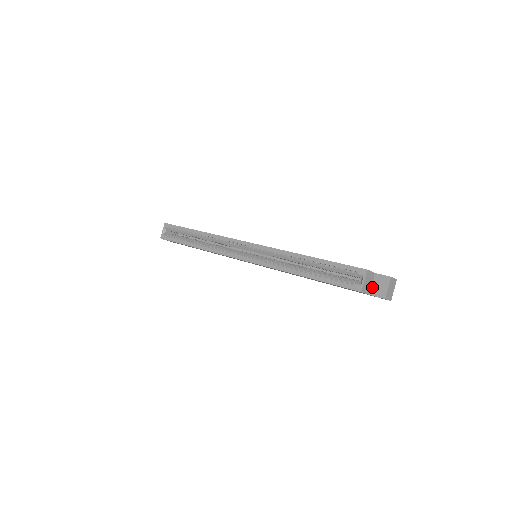
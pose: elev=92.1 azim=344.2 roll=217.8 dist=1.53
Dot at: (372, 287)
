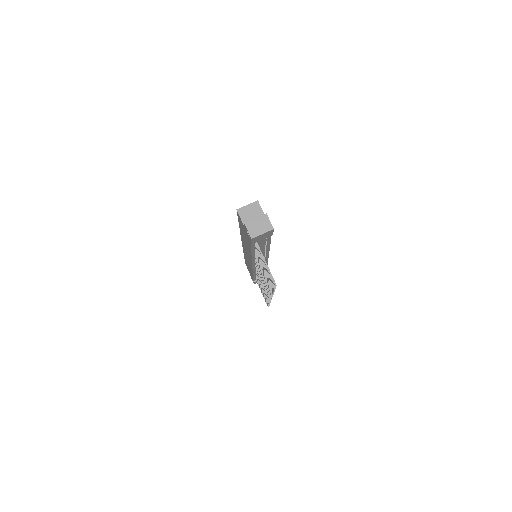
Dot at: occluded
